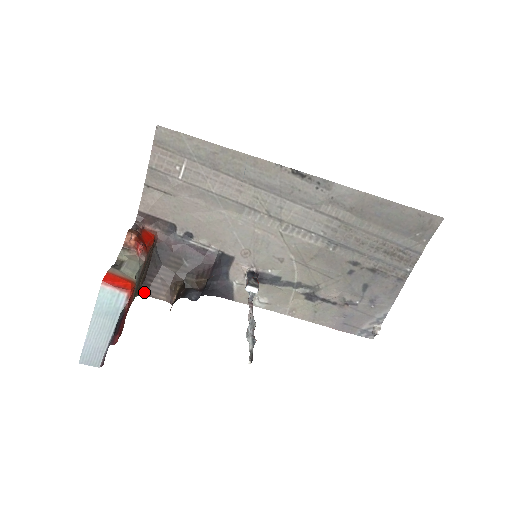
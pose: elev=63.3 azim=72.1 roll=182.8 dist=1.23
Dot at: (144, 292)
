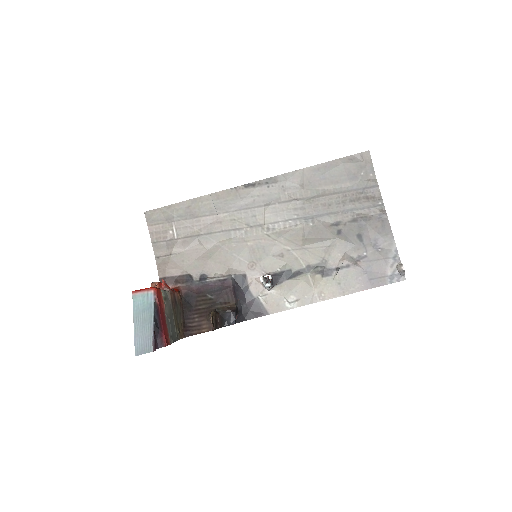
Dot at: (188, 333)
